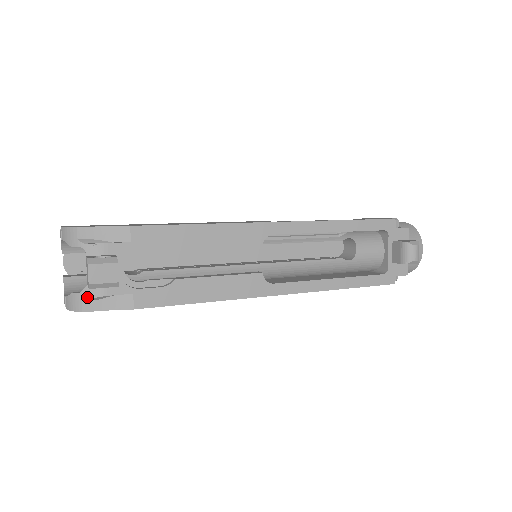
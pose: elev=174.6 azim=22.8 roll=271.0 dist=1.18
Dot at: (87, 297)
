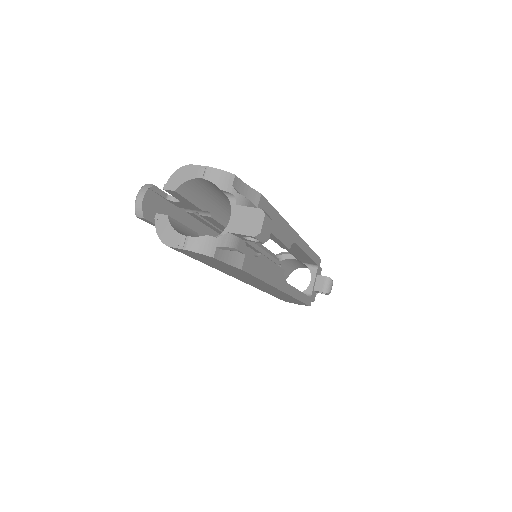
Dot at: (223, 244)
